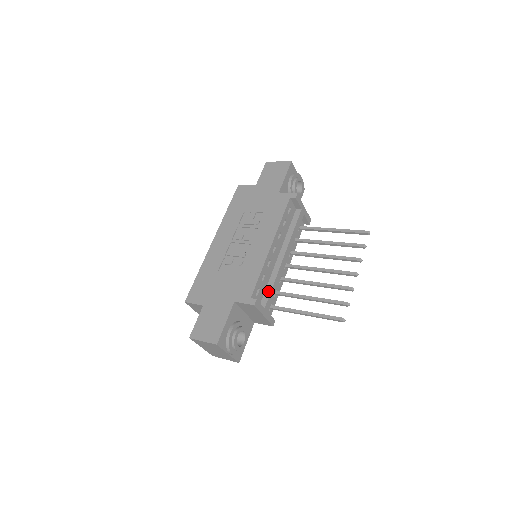
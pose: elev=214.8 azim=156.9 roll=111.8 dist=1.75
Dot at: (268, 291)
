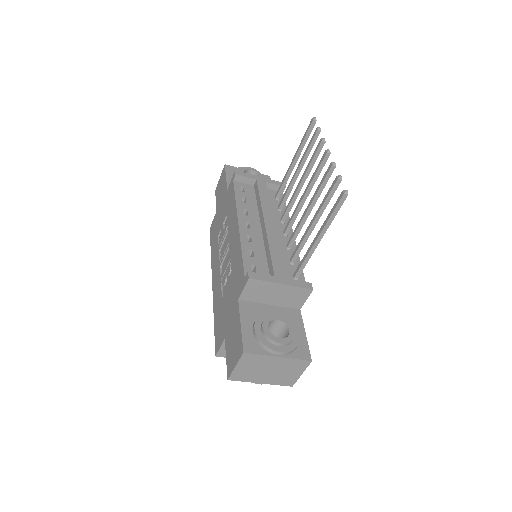
Dot at: (269, 261)
